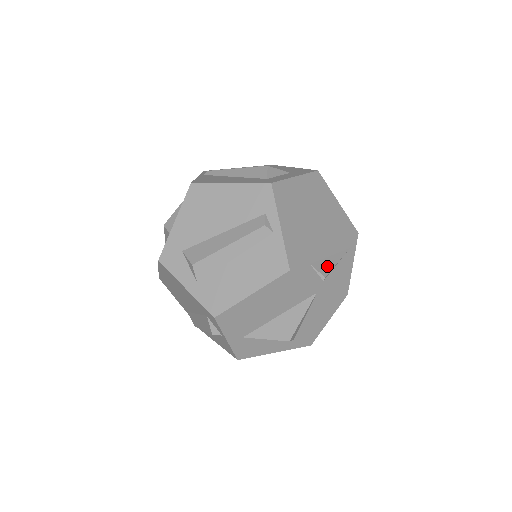
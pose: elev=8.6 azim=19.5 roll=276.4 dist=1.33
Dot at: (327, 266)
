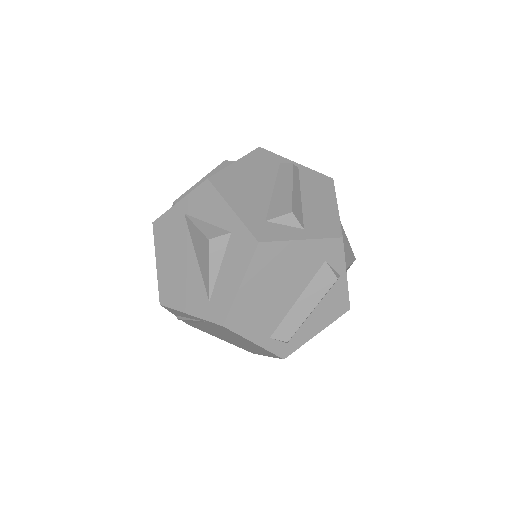
Dot at: occluded
